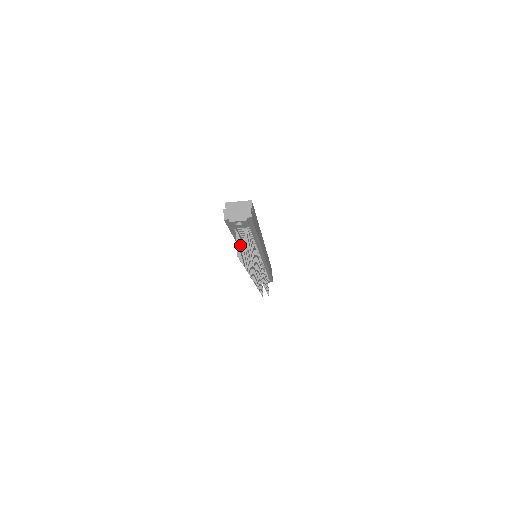
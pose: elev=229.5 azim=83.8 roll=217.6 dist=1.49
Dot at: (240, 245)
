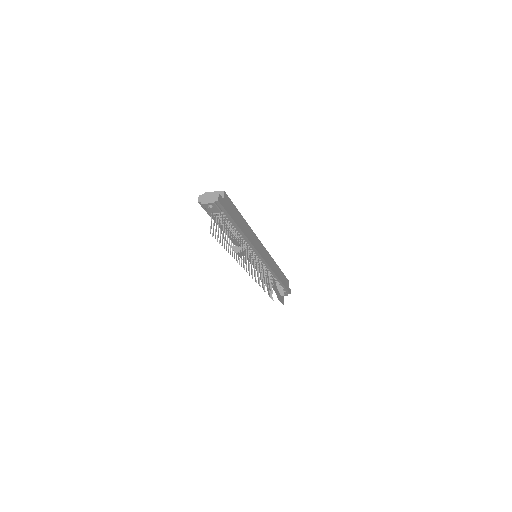
Dot at: (220, 230)
